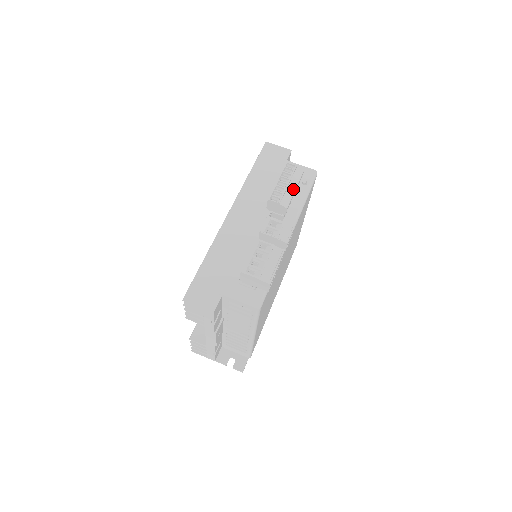
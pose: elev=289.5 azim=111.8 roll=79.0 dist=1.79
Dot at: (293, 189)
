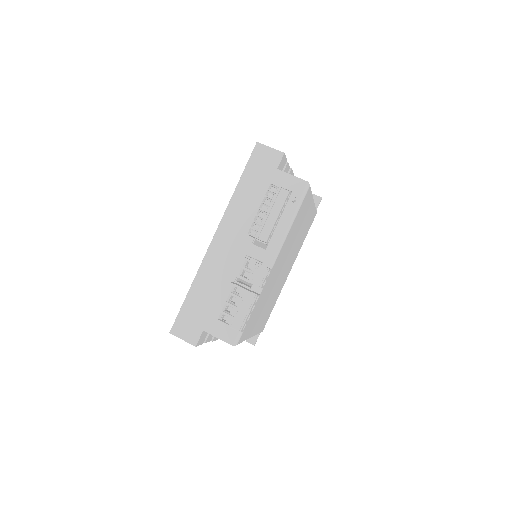
Dot at: (274, 218)
